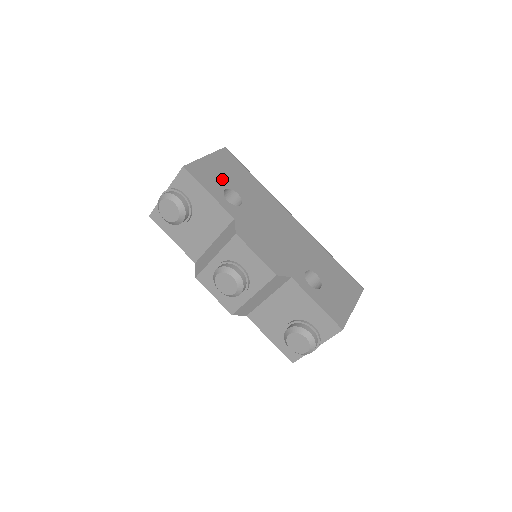
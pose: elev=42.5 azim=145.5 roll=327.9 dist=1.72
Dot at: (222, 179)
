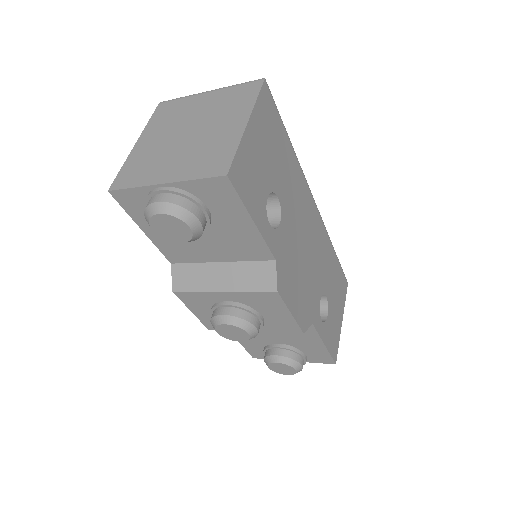
Dot at: (264, 174)
